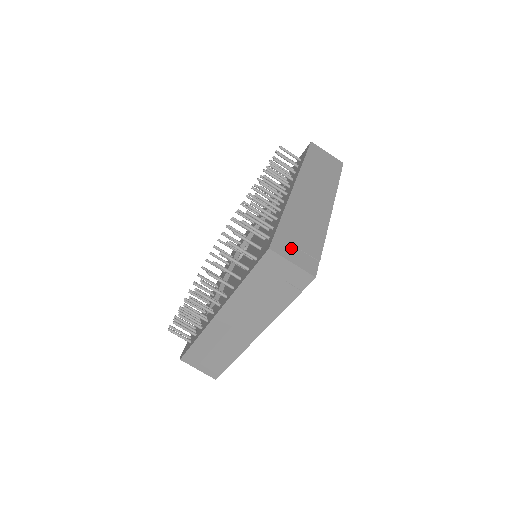
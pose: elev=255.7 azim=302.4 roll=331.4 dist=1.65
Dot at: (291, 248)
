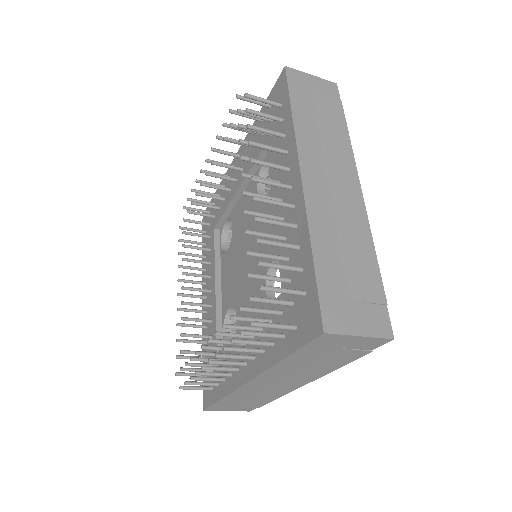
Dot at: (228, 408)
